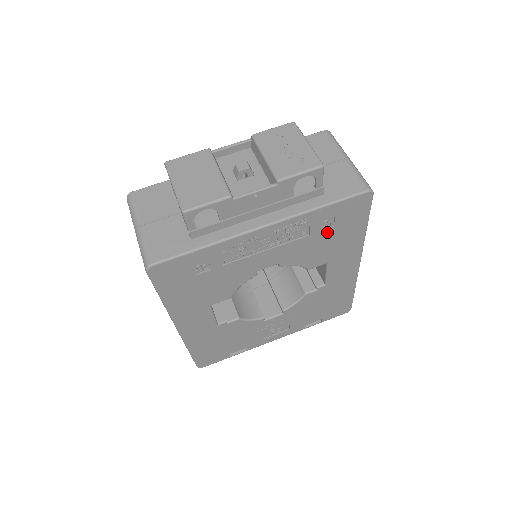
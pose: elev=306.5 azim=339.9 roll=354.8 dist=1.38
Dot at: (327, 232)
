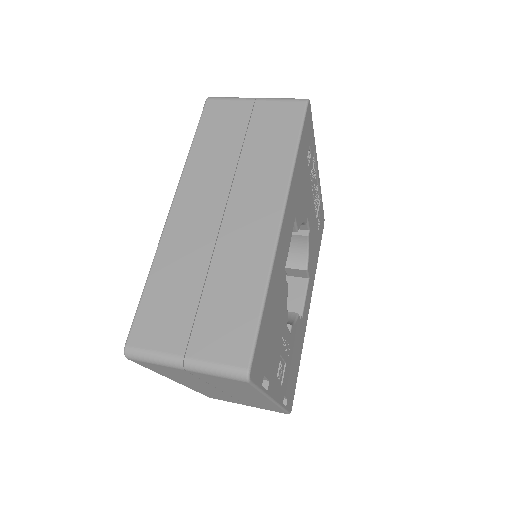
Dot at: (317, 232)
